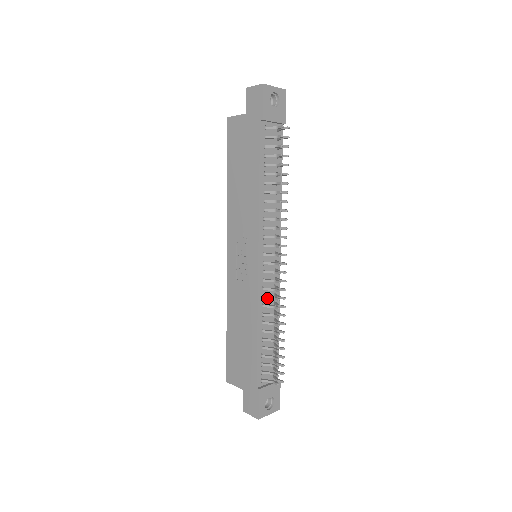
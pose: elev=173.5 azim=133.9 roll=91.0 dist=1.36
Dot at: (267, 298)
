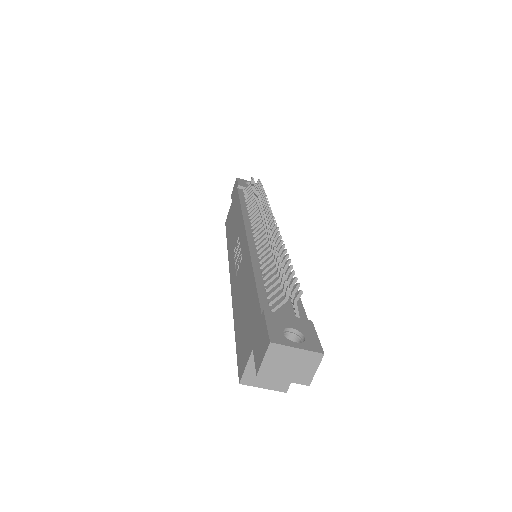
Dot at: (261, 248)
